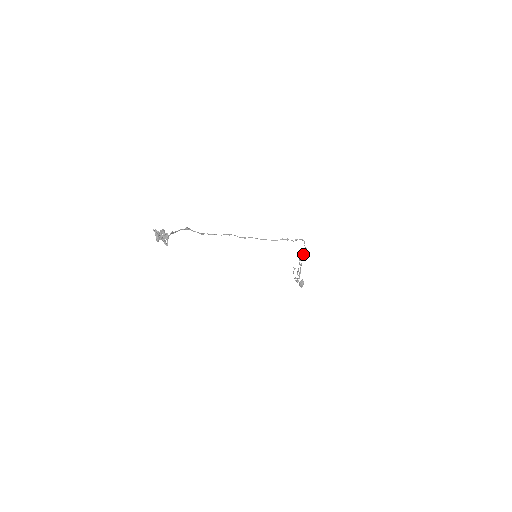
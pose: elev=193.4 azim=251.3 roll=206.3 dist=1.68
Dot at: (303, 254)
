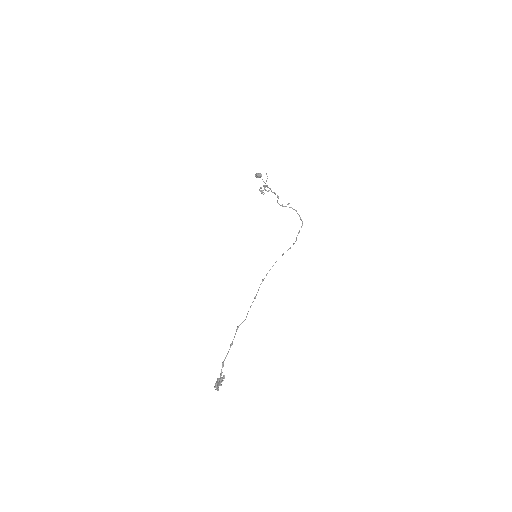
Dot at: occluded
